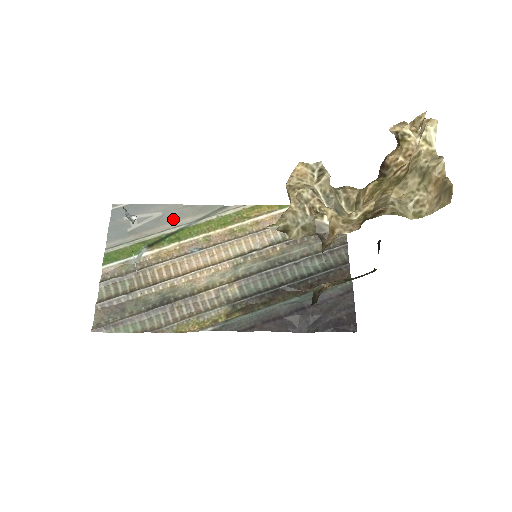
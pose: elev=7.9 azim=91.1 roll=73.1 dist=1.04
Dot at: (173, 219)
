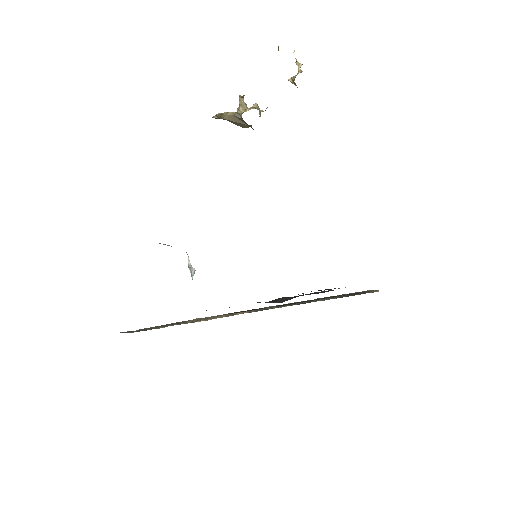
Dot at: occluded
